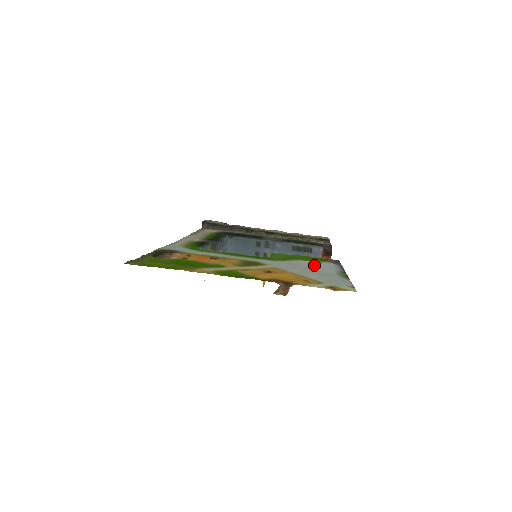
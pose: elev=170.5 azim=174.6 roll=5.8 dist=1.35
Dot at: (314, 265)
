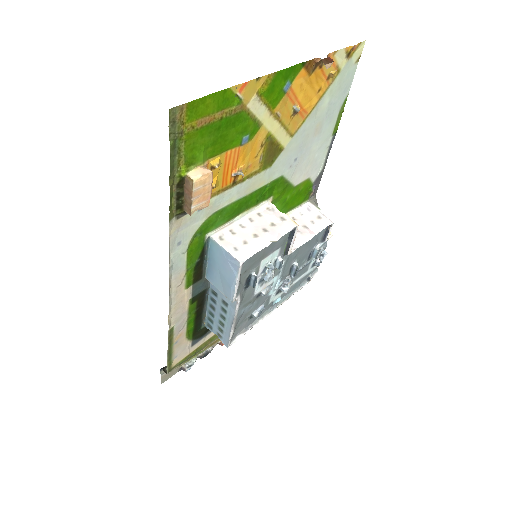
Dot at: (310, 159)
